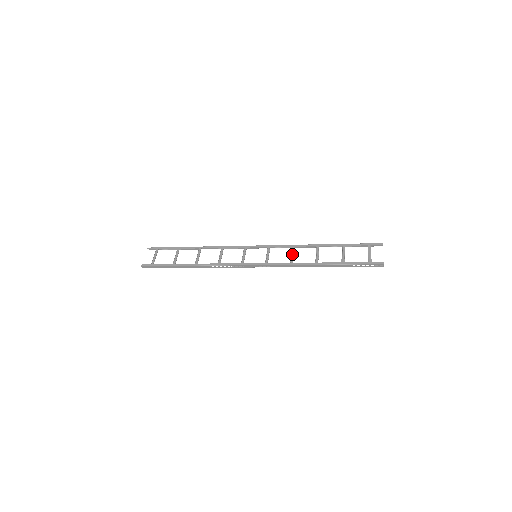
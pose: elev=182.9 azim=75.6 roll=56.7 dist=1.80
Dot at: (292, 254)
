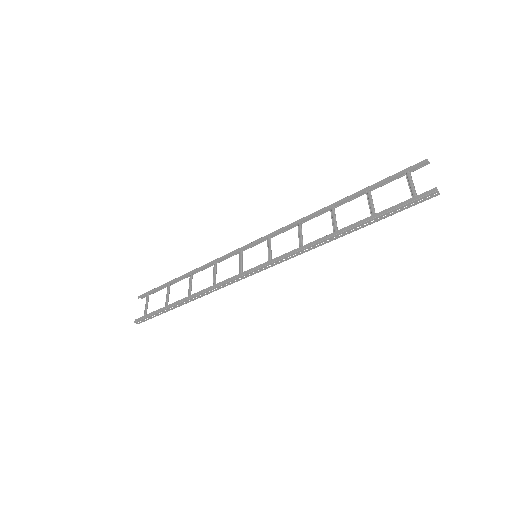
Dot at: (300, 233)
